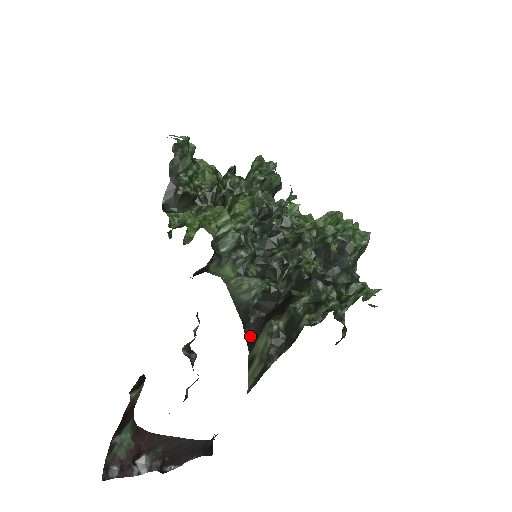
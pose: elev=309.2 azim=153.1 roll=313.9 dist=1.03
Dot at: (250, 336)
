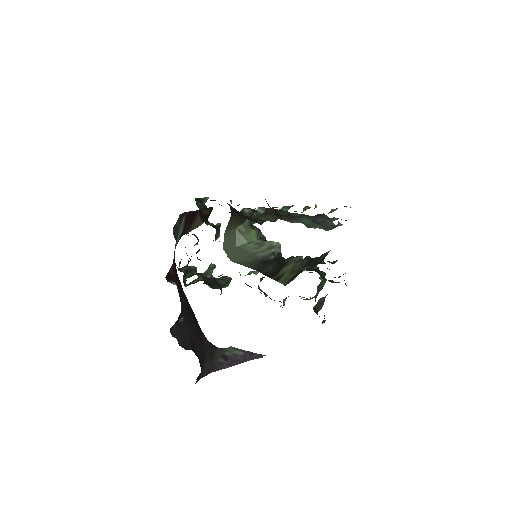
Dot at: (270, 272)
